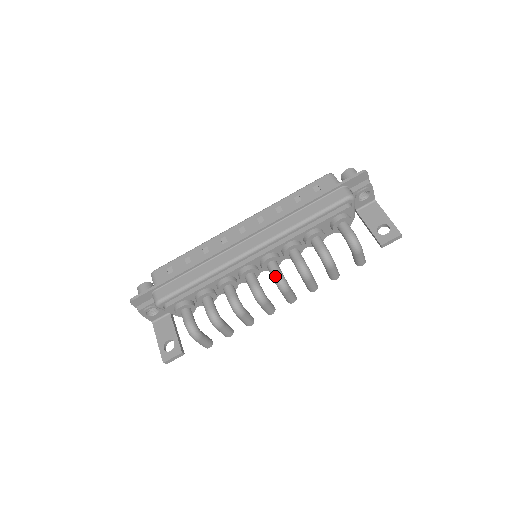
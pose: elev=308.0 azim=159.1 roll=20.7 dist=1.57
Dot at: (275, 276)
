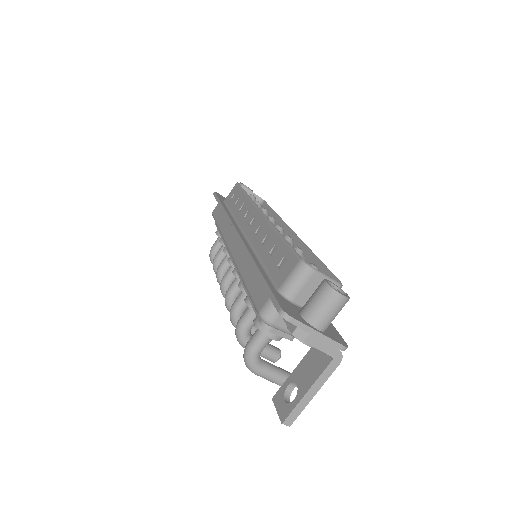
Dot at: (226, 292)
